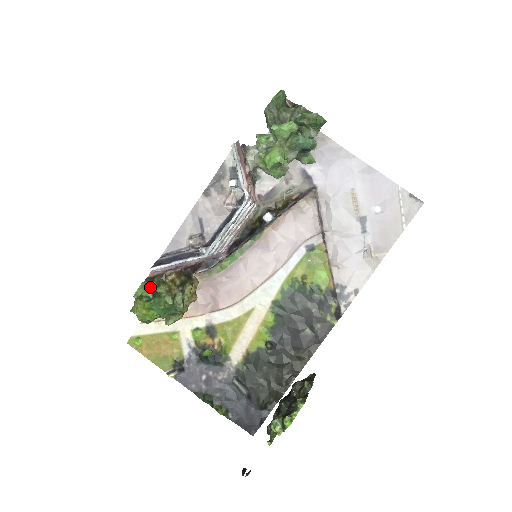
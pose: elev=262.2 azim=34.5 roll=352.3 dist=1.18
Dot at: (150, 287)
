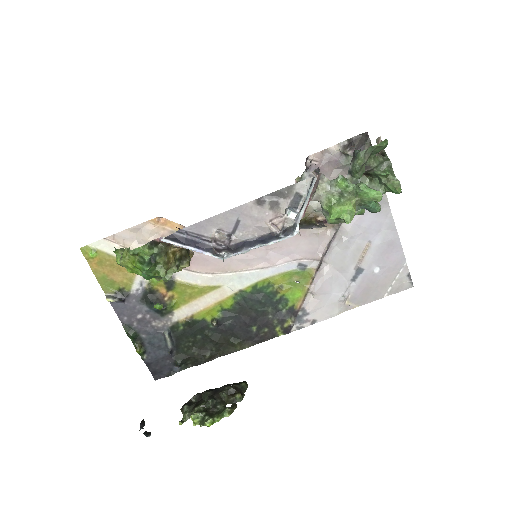
Dot at: (151, 252)
